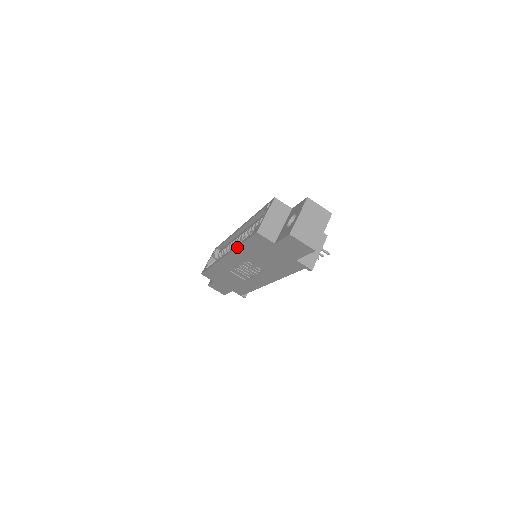
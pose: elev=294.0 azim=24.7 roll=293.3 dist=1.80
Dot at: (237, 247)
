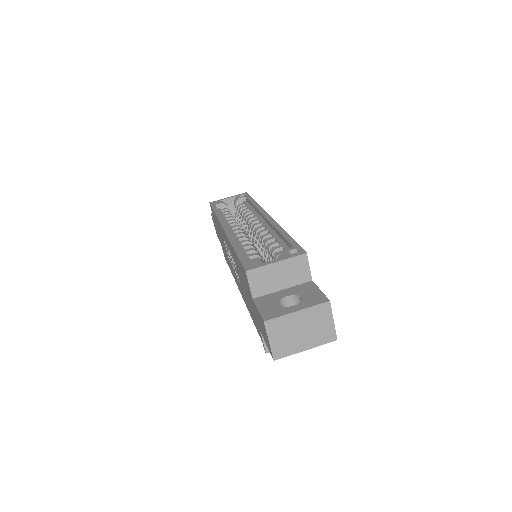
Dot at: (232, 244)
